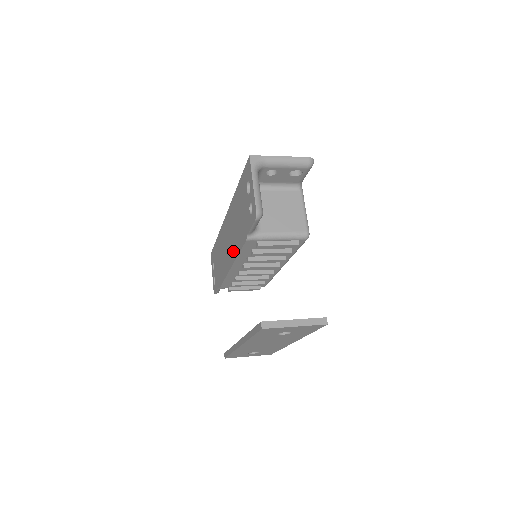
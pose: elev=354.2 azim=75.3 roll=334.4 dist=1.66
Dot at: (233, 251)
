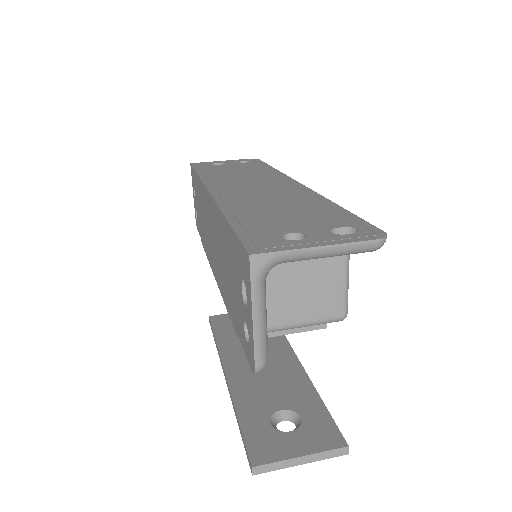
Dot at: (218, 276)
